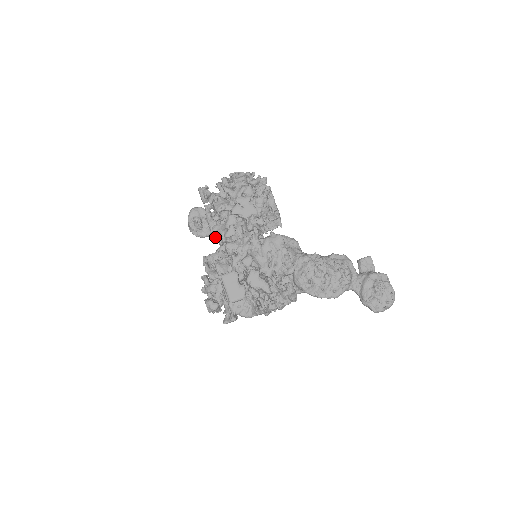
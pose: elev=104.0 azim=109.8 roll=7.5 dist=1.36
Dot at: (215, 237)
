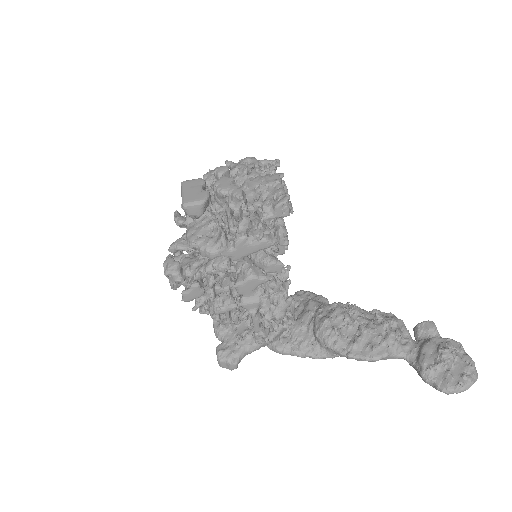
Dot at: occluded
